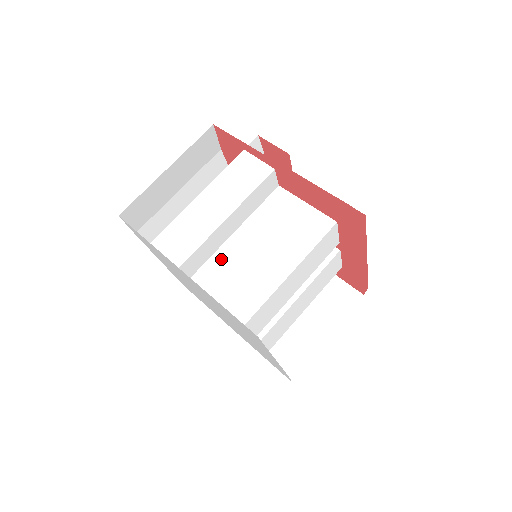
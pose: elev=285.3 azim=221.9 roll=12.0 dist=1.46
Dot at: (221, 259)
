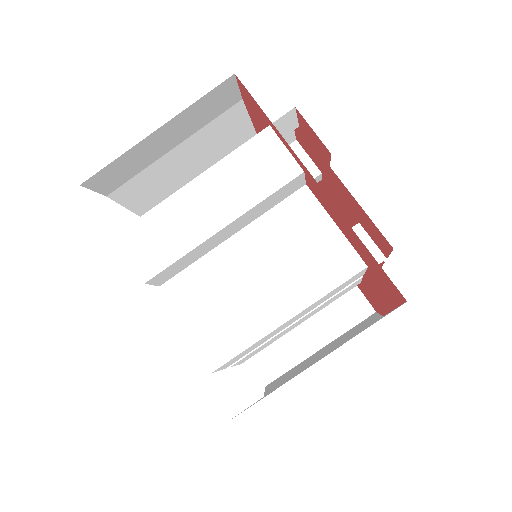
Dot at: (206, 270)
